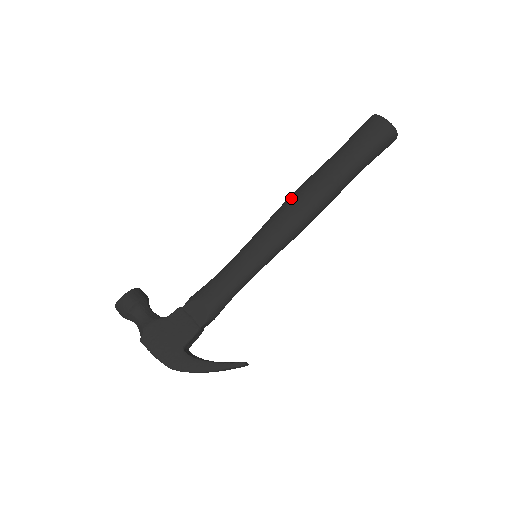
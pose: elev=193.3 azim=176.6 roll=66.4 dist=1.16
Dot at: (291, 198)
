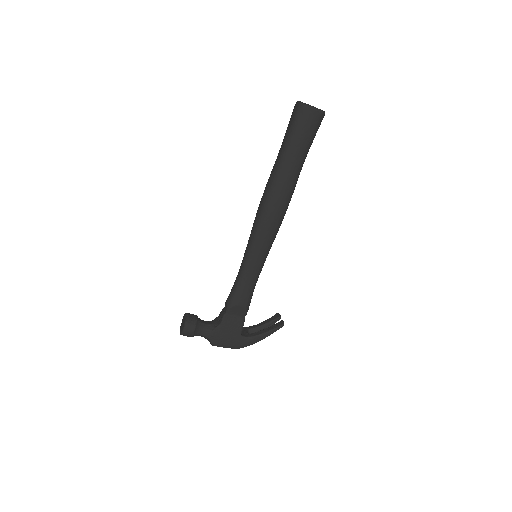
Dot at: (264, 208)
